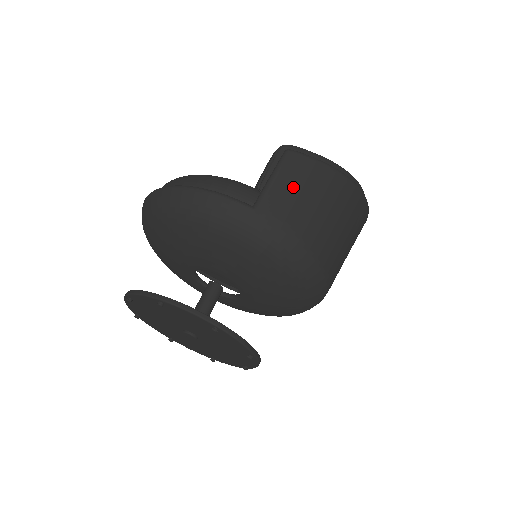
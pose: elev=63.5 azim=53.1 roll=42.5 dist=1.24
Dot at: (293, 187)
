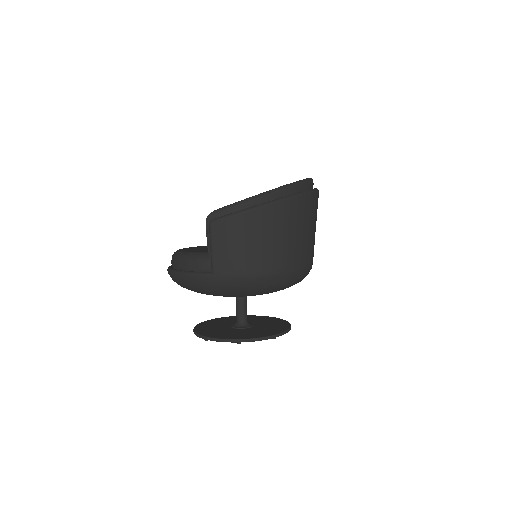
Dot at: (227, 246)
